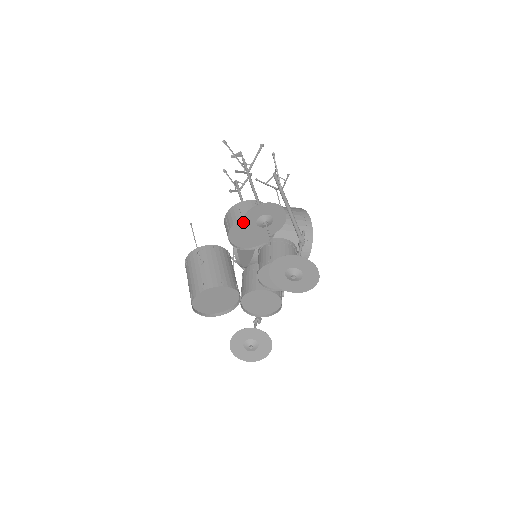
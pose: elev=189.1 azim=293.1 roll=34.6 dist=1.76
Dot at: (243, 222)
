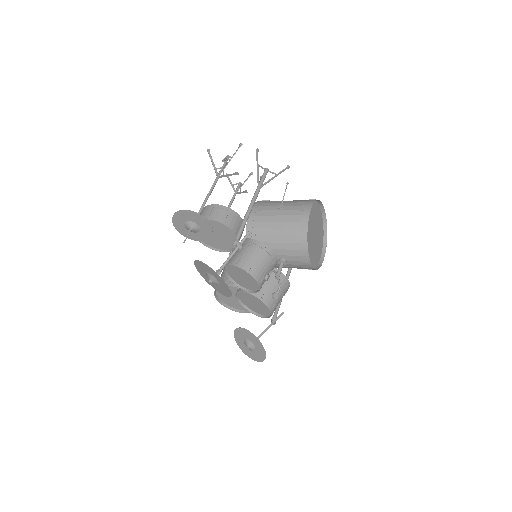
Dot at: (177, 229)
